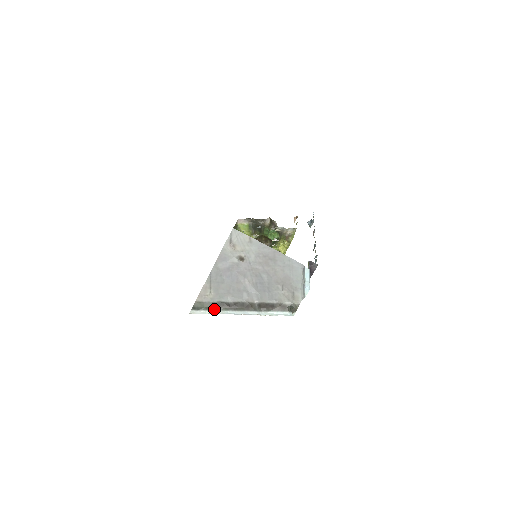
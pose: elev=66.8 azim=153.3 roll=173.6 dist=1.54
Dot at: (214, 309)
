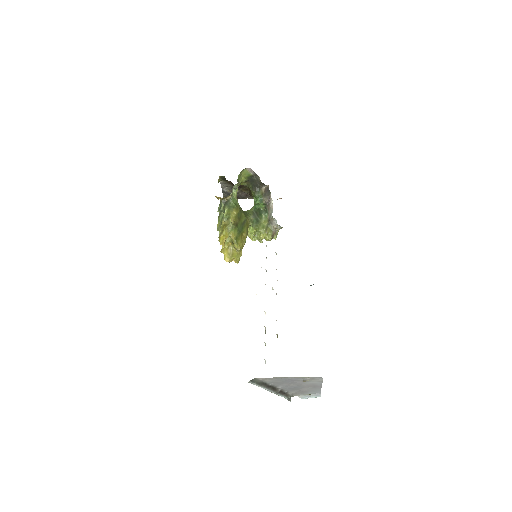
Dot at: (260, 385)
